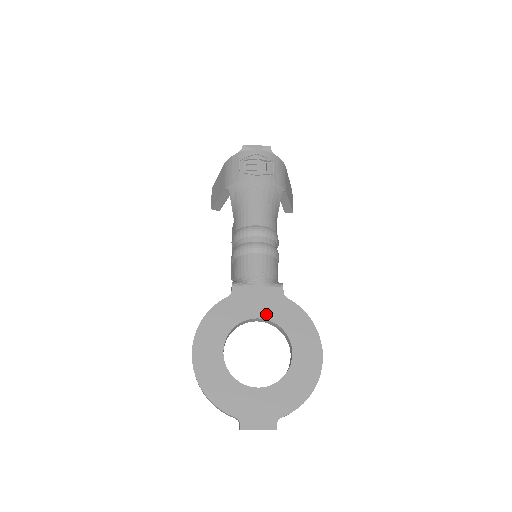
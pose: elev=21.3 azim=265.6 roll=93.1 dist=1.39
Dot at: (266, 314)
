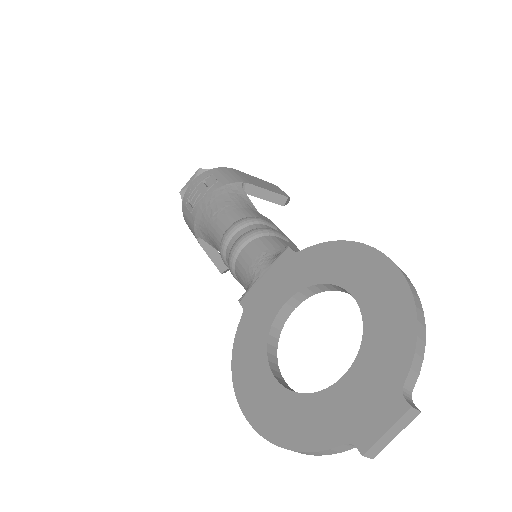
Dot at: (291, 289)
